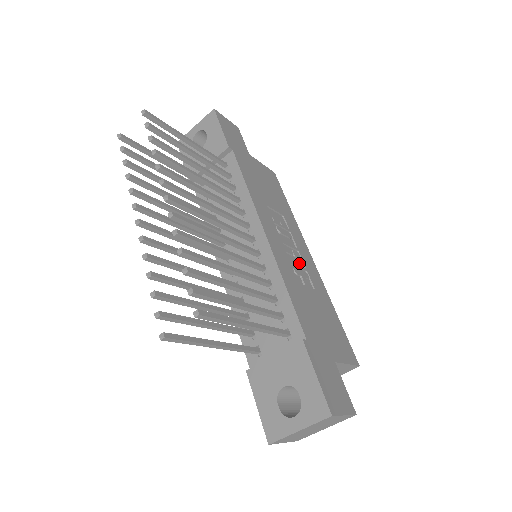
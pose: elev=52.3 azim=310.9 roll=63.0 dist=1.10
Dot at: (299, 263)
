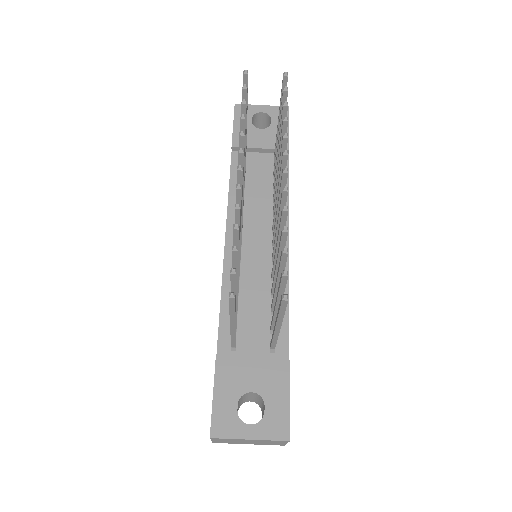
Dot at: occluded
